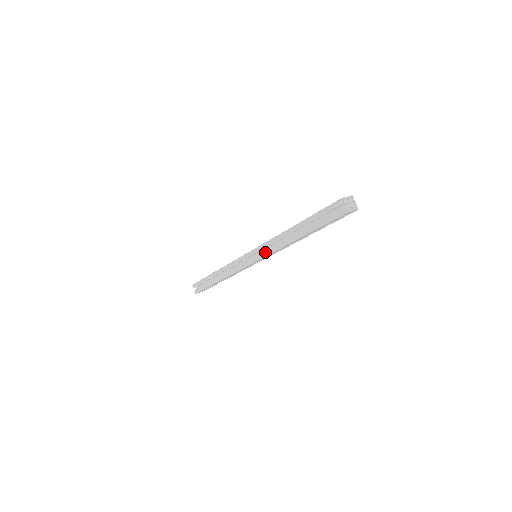
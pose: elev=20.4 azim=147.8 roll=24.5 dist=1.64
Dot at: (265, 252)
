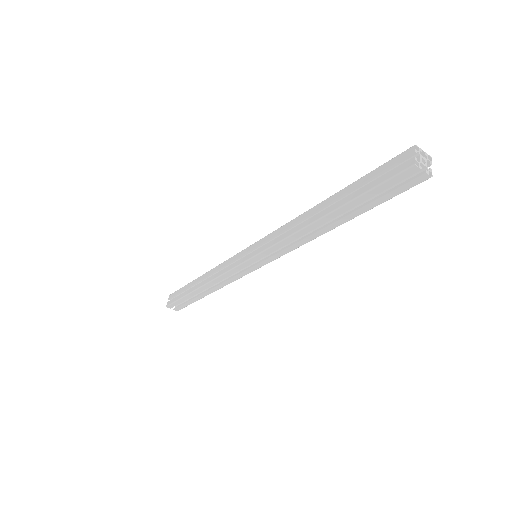
Dot at: (278, 254)
